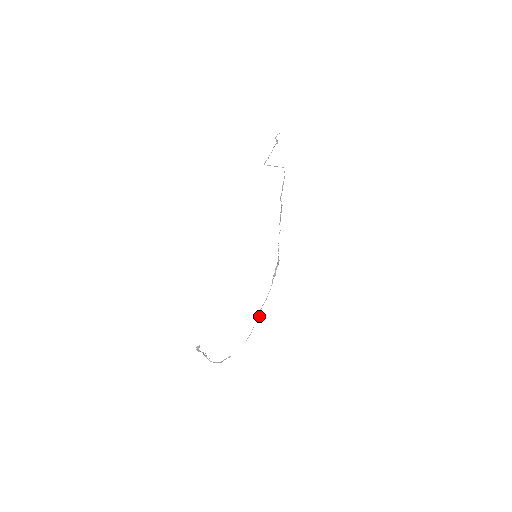
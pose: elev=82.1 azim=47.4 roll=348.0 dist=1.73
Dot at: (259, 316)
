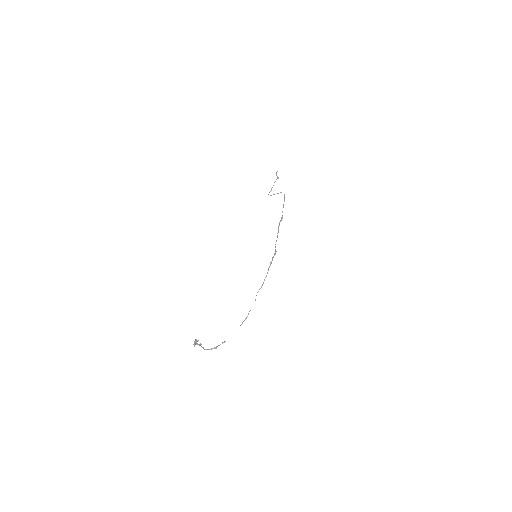
Dot at: (255, 299)
